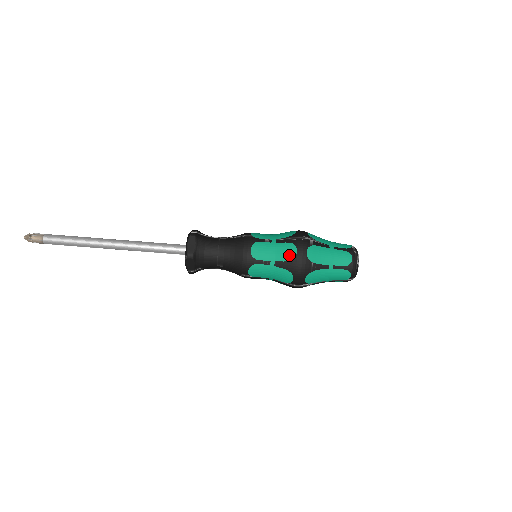
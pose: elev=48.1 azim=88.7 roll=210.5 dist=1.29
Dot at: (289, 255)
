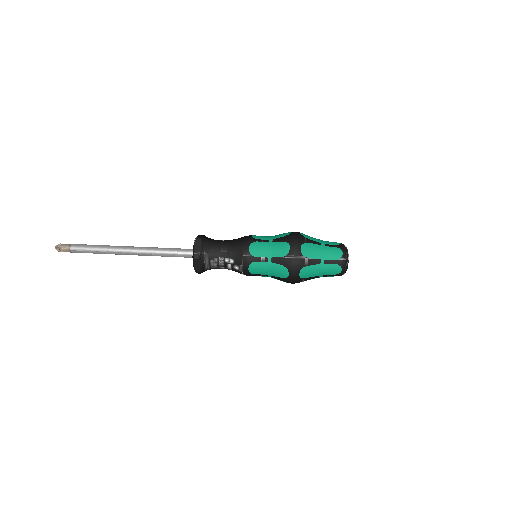
Dot at: (285, 234)
